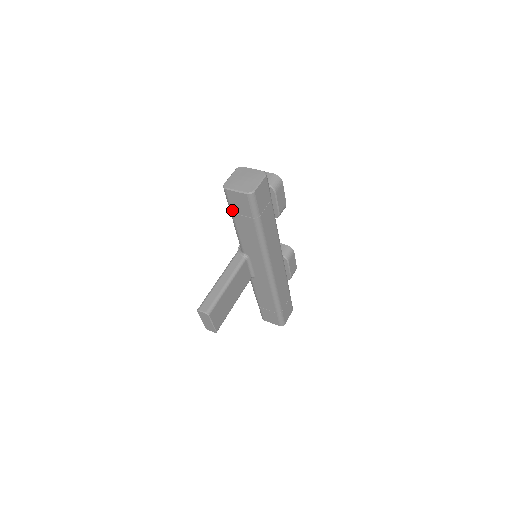
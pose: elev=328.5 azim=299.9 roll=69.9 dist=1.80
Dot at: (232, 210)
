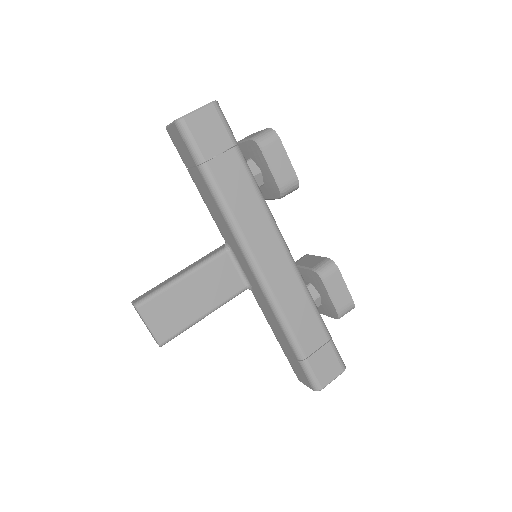
Dot at: occluded
